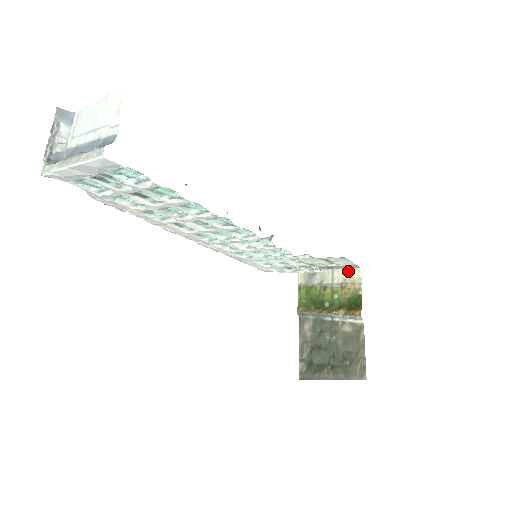
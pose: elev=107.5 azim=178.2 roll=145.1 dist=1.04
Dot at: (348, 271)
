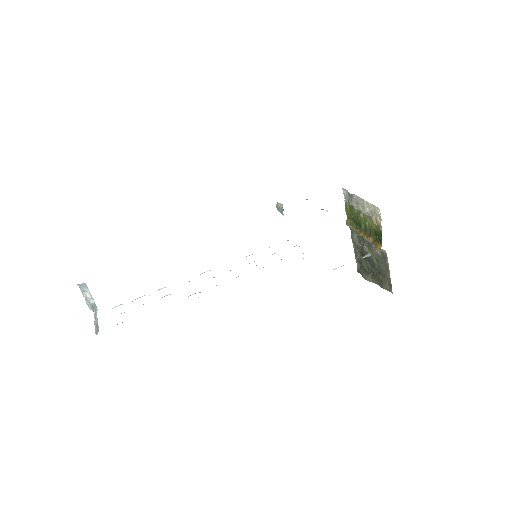
Dot at: (372, 206)
